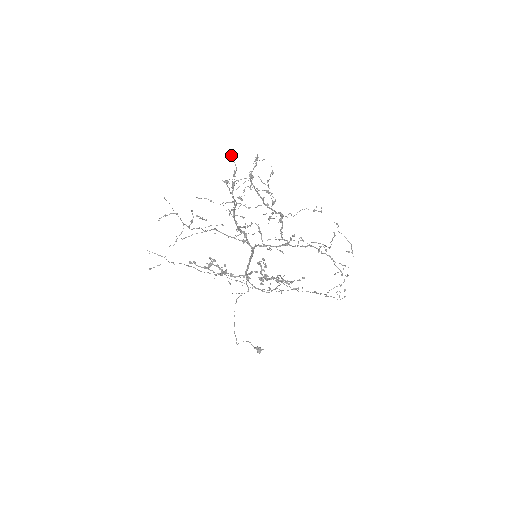
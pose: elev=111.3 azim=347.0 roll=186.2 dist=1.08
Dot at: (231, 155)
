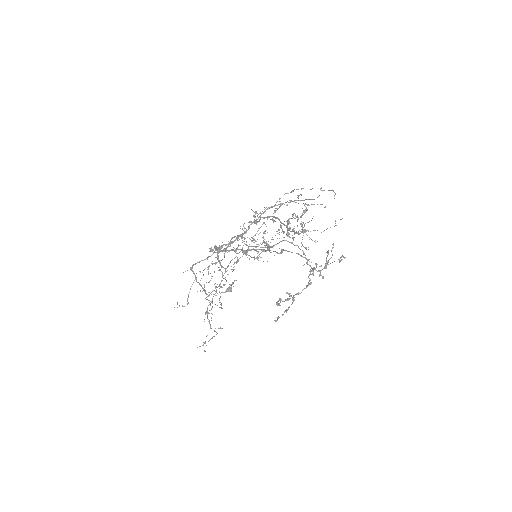
Dot at: (288, 236)
